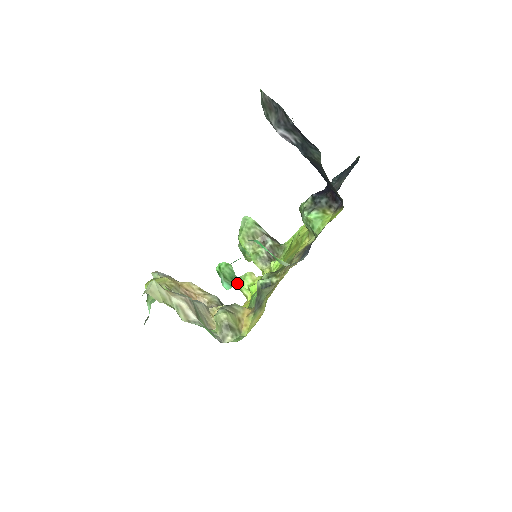
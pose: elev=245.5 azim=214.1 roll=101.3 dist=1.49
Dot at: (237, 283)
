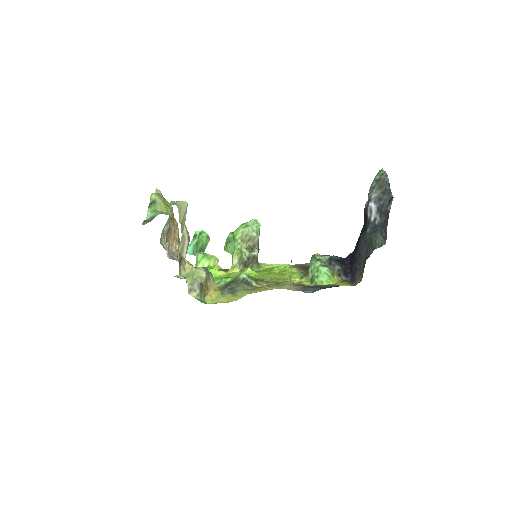
Dot at: (201, 256)
